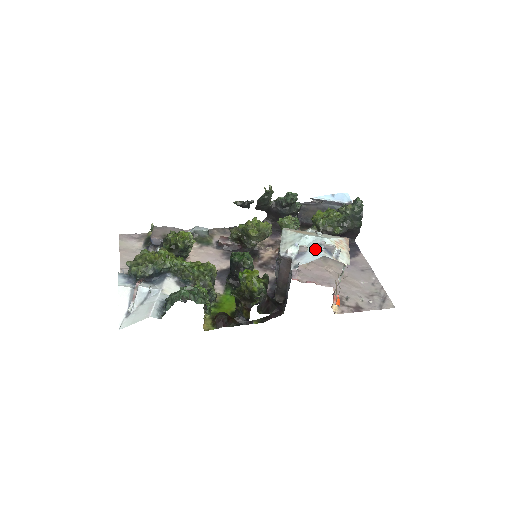
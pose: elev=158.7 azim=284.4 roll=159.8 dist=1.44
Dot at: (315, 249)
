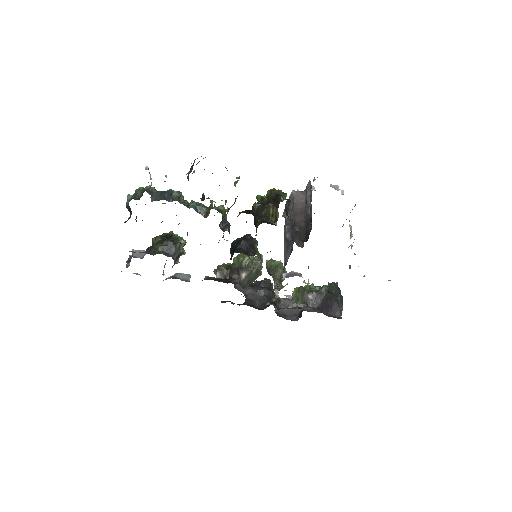
Dot at: occluded
